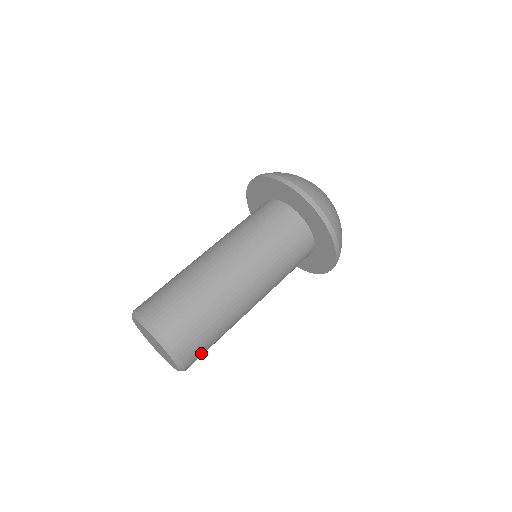
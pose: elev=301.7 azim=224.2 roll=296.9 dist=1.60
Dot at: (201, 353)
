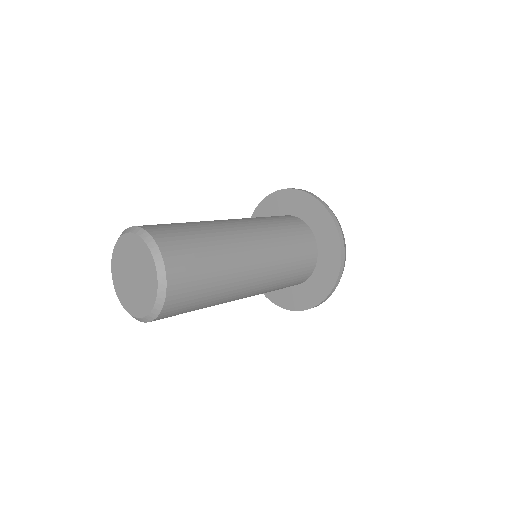
Dot at: (177, 239)
